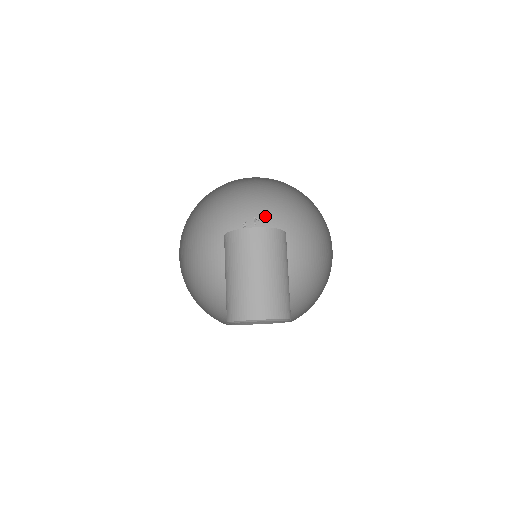
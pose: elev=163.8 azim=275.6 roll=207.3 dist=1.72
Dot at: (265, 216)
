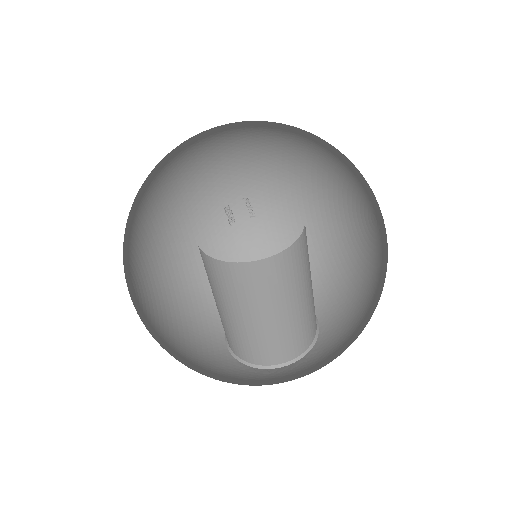
Dot at: (249, 131)
